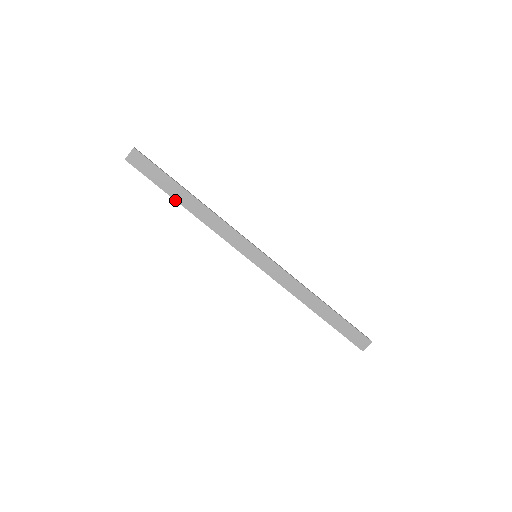
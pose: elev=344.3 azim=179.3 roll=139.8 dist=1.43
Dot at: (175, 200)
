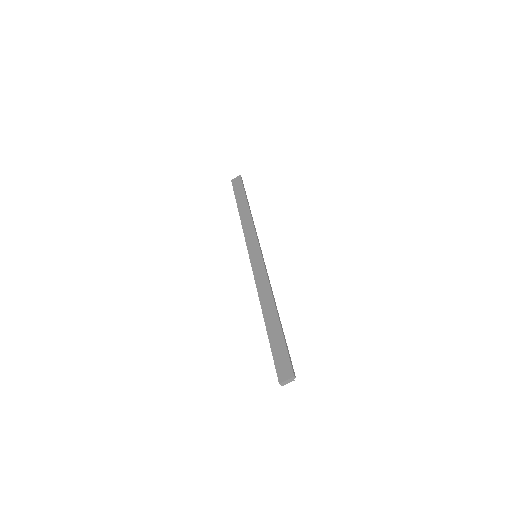
Dot at: (237, 206)
